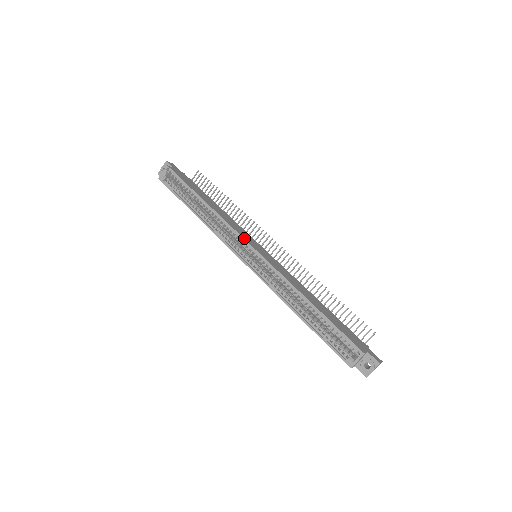
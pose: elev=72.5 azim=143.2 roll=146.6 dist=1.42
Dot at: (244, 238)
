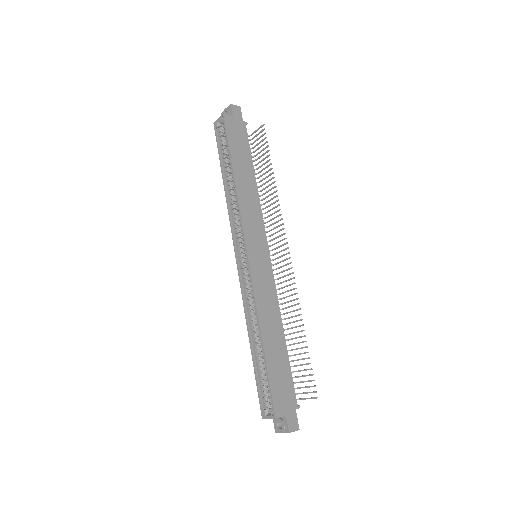
Dot at: (245, 236)
